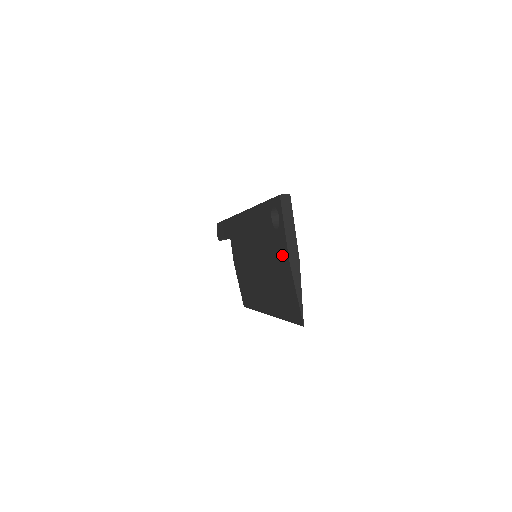
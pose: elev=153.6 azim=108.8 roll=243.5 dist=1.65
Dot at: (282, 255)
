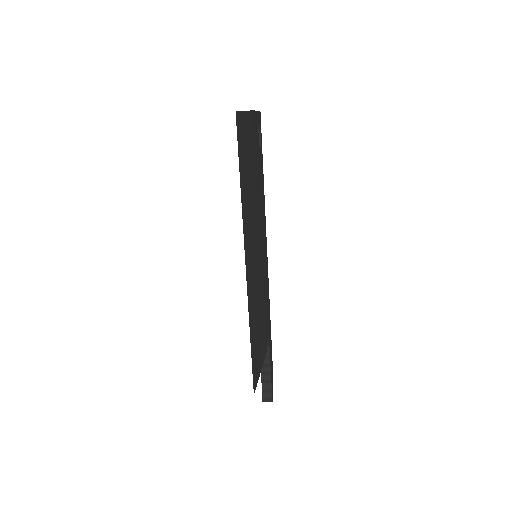
Dot at: occluded
